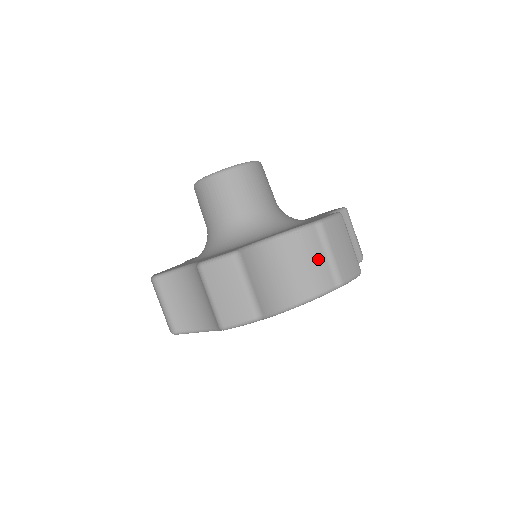
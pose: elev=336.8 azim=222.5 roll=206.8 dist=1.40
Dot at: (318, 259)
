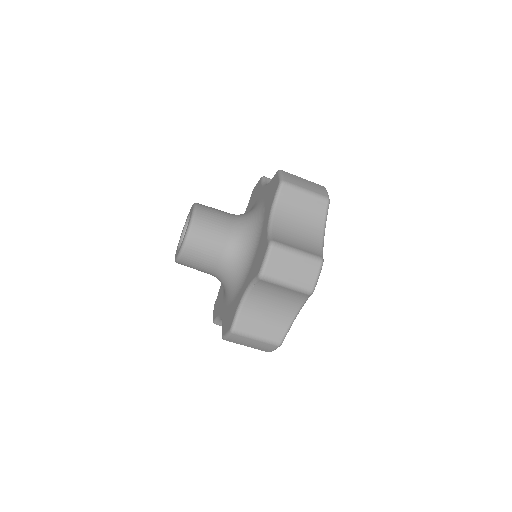
Dot at: (304, 201)
